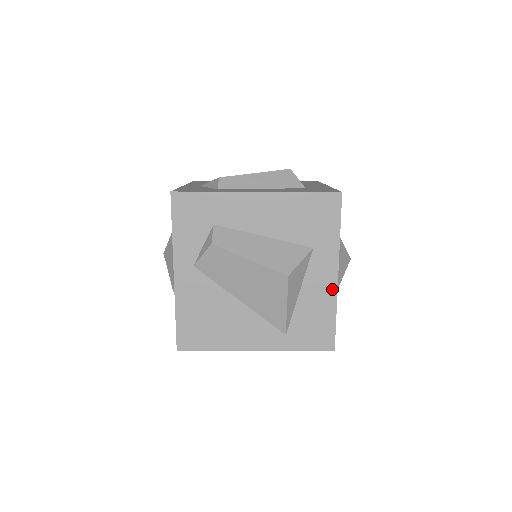
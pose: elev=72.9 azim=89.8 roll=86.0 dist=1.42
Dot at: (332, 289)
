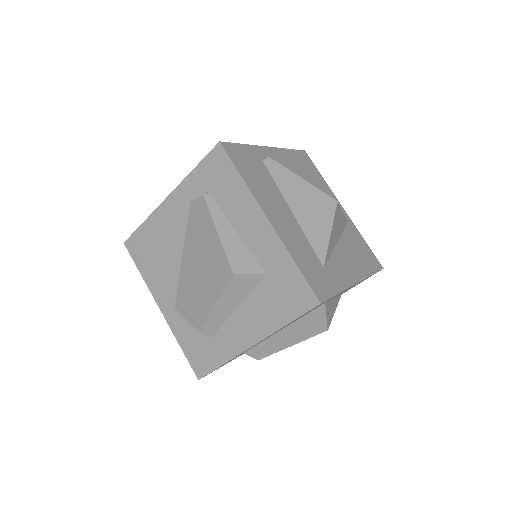
Dot at: occluded
